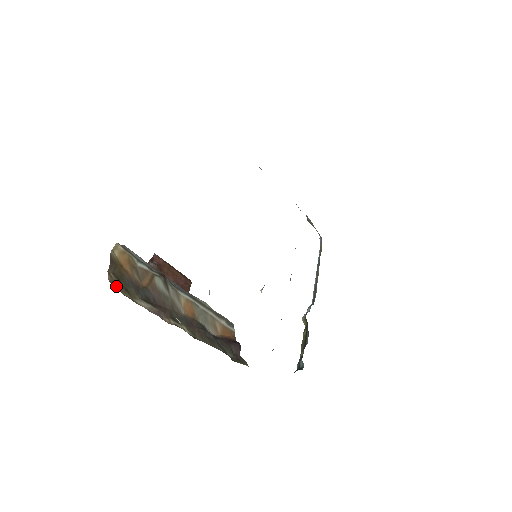
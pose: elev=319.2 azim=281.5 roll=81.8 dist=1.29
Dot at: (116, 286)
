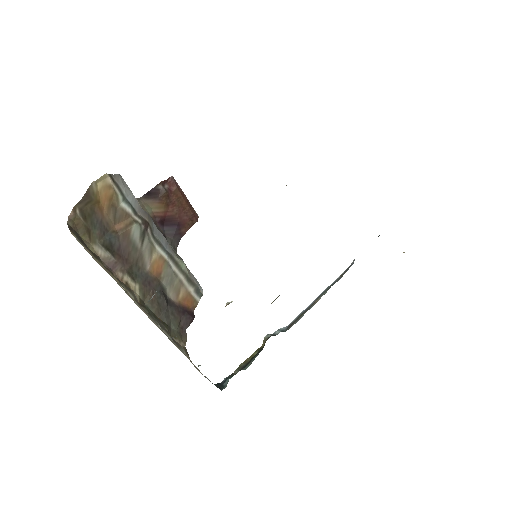
Dot at: (76, 225)
